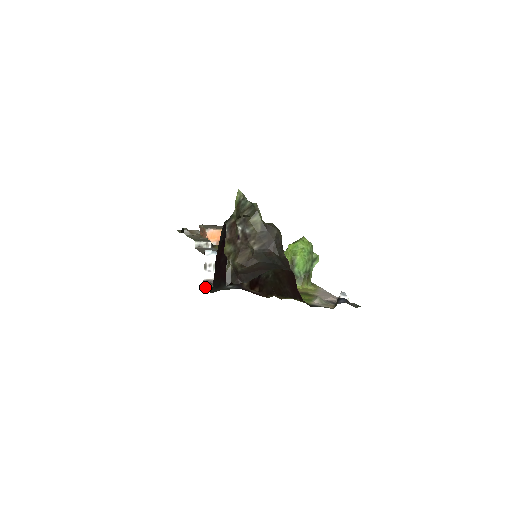
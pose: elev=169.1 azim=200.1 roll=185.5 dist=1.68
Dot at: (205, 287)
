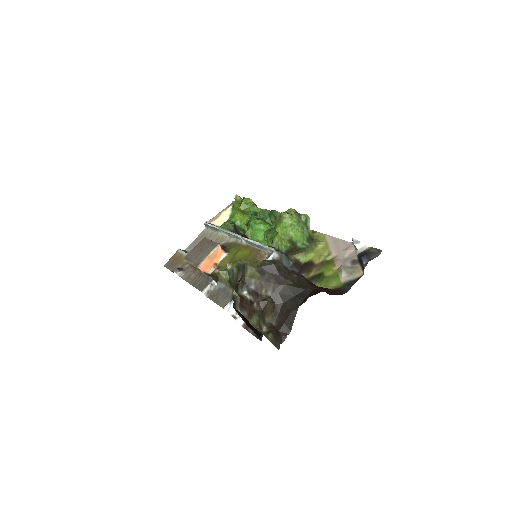
Dot at: occluded
